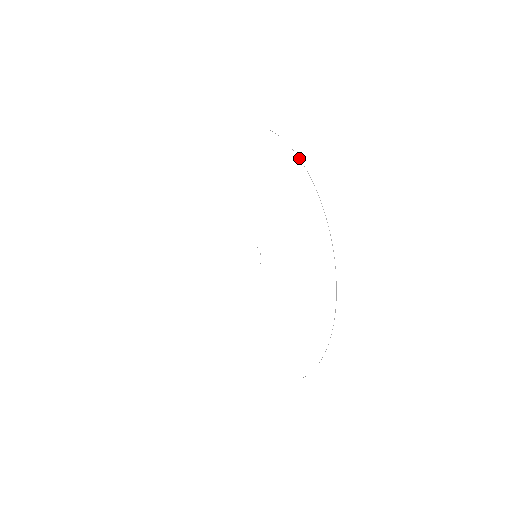
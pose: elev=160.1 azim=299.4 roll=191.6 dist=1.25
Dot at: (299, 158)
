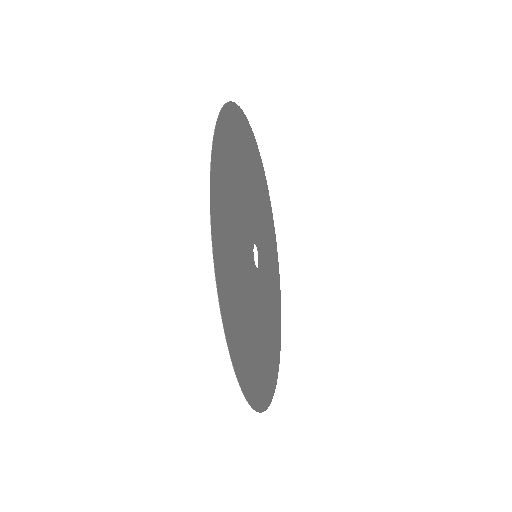
Dot at: occluded
